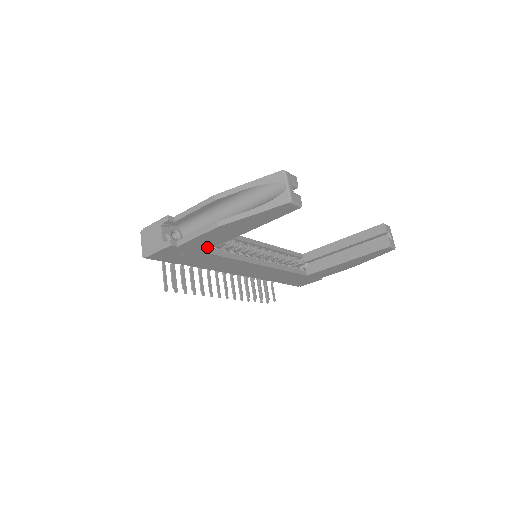
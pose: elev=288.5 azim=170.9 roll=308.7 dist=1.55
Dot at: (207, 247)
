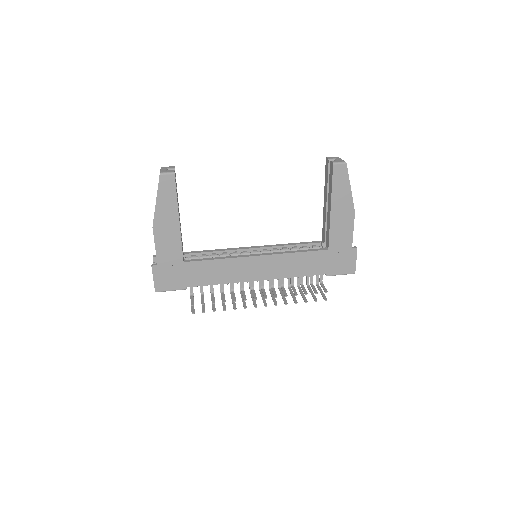
Dot at: (178, 255)
